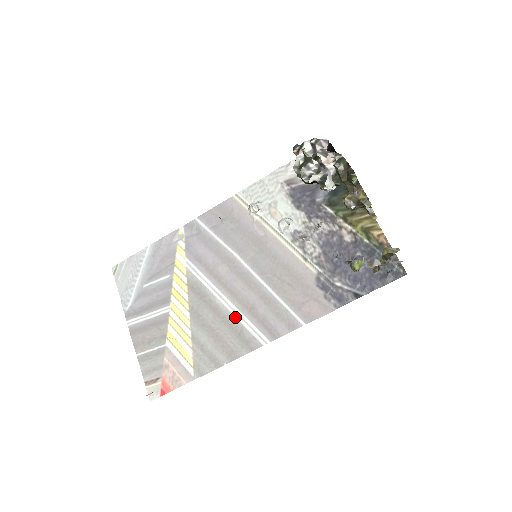
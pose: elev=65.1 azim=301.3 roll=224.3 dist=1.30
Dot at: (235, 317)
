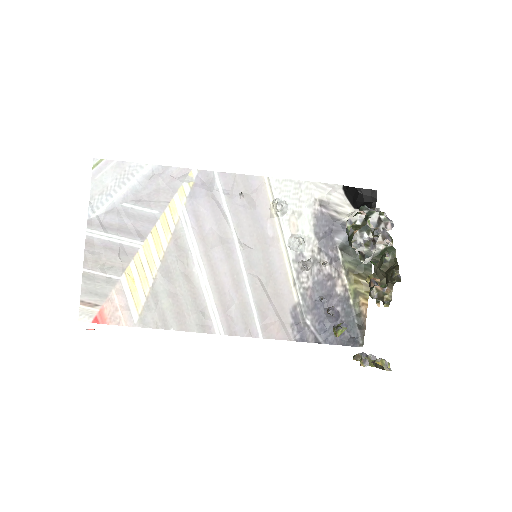
Dot at: (204, 294)
